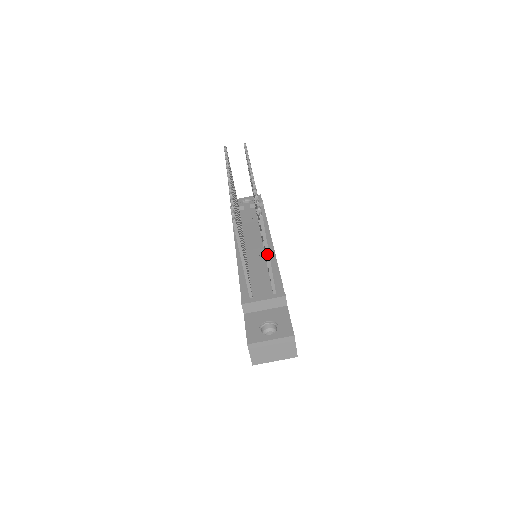
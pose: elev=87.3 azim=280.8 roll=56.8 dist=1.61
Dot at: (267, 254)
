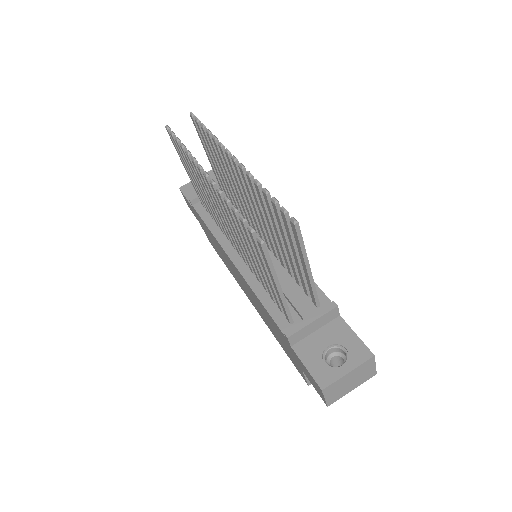
Dot at: (307, 266)
